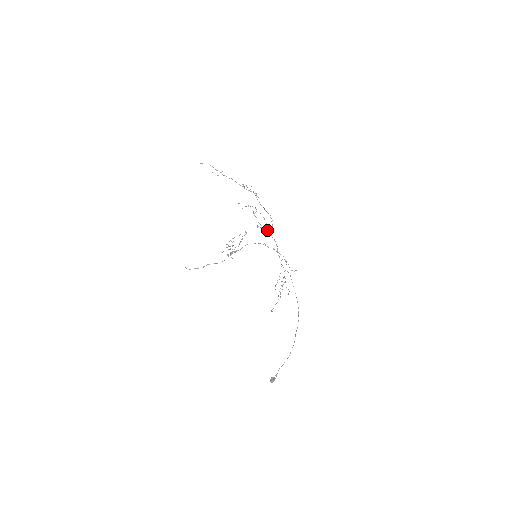
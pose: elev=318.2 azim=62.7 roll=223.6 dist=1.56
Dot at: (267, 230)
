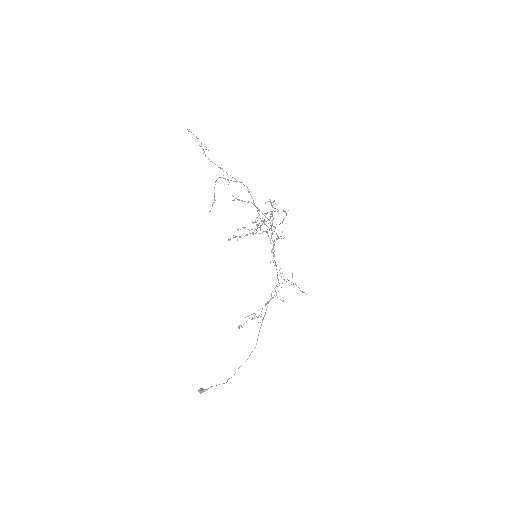
Dot at: (272, 234)
